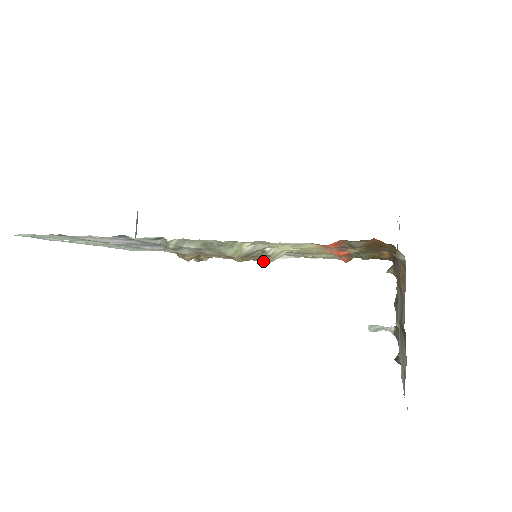
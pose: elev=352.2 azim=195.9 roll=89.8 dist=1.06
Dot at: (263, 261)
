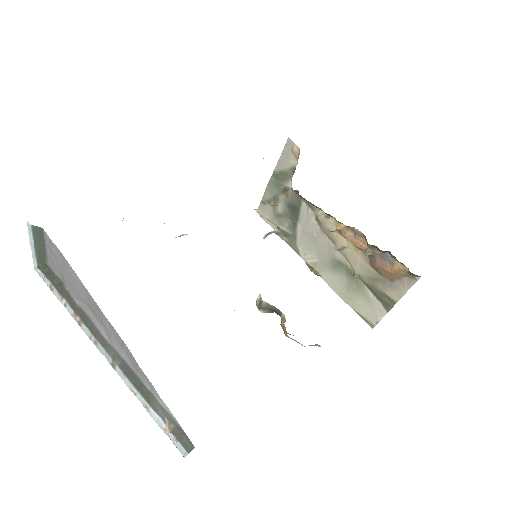
Dot at: occluded
